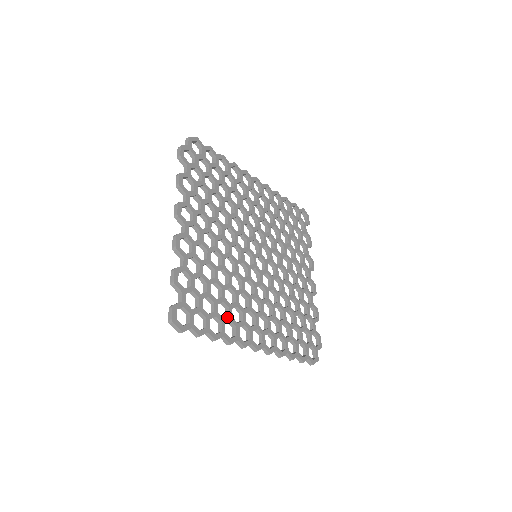
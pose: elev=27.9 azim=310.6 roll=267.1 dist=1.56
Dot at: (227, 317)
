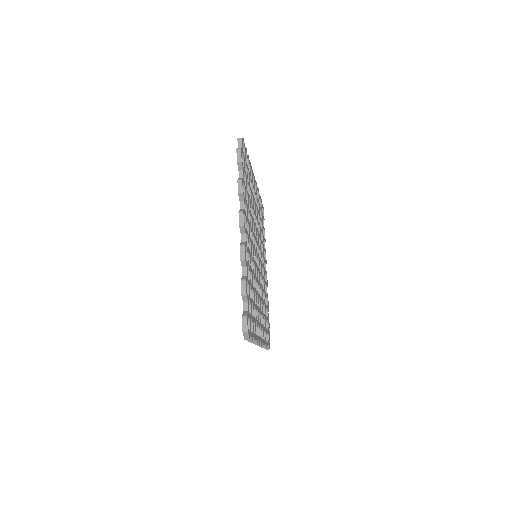
Dot at: (256, 319)
